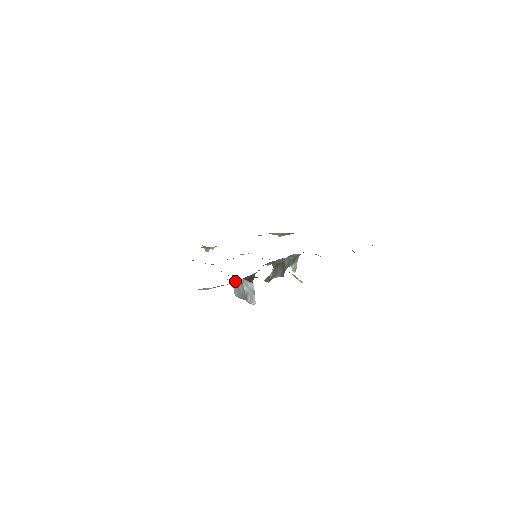
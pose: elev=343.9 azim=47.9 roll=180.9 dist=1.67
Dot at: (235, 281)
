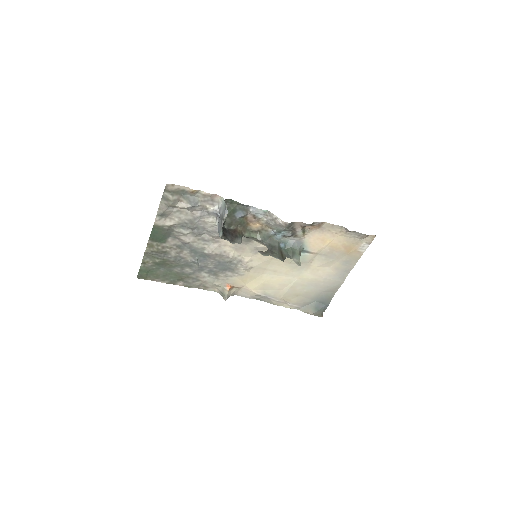
Dot at: (218, 225)
